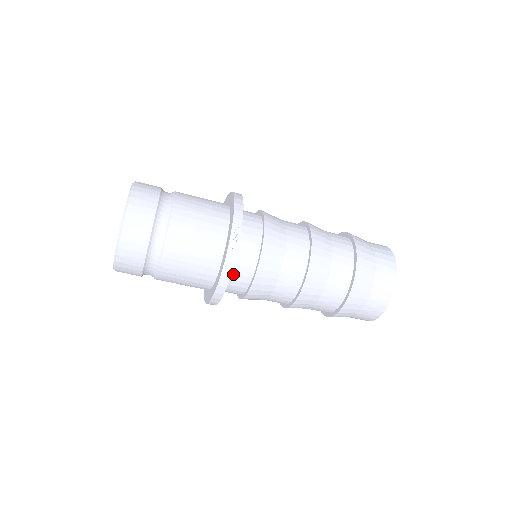
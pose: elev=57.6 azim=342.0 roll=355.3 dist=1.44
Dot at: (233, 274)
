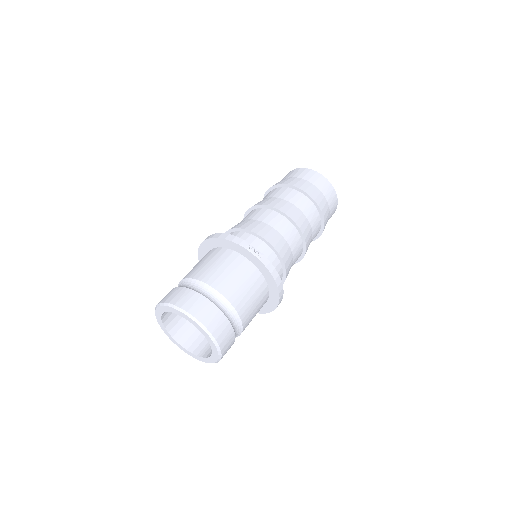
Dot at: occluded
